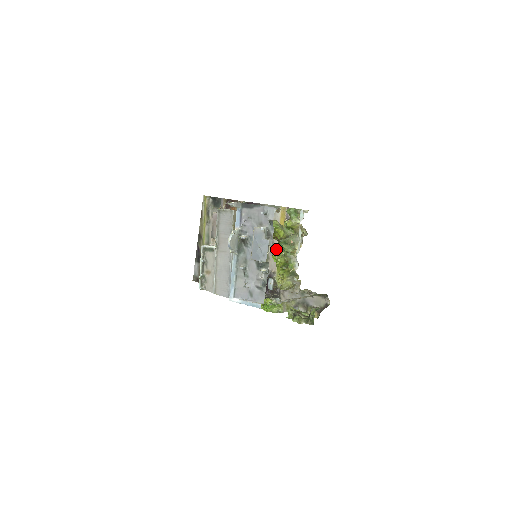
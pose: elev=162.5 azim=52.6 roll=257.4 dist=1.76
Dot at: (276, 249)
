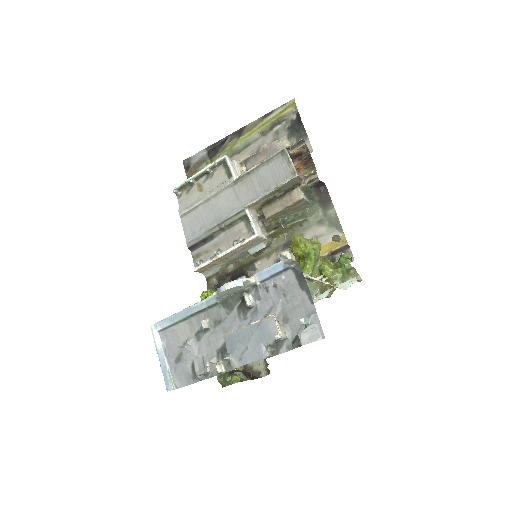
Dot at: occluded
